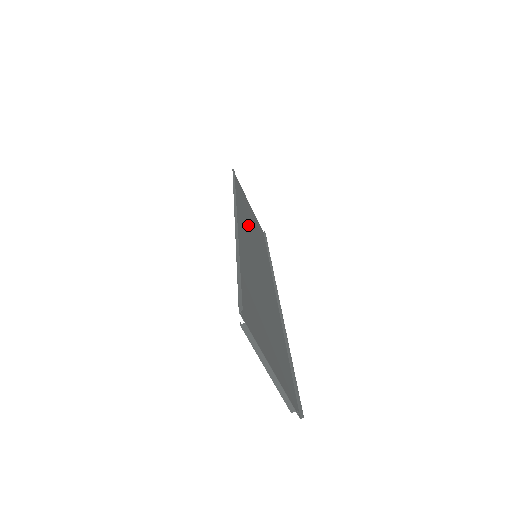
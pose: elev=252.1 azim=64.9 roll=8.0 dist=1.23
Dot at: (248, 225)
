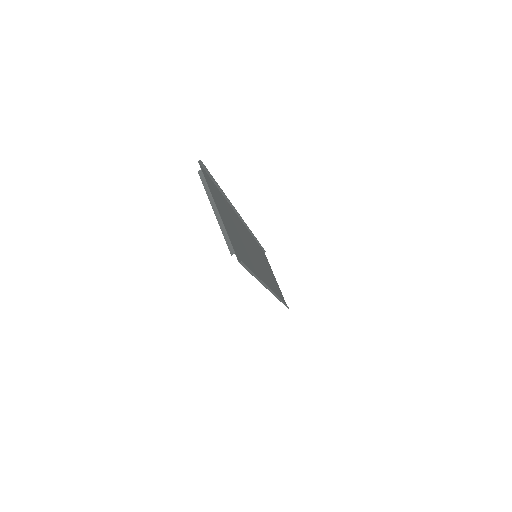
Dot at: (260, 257)
